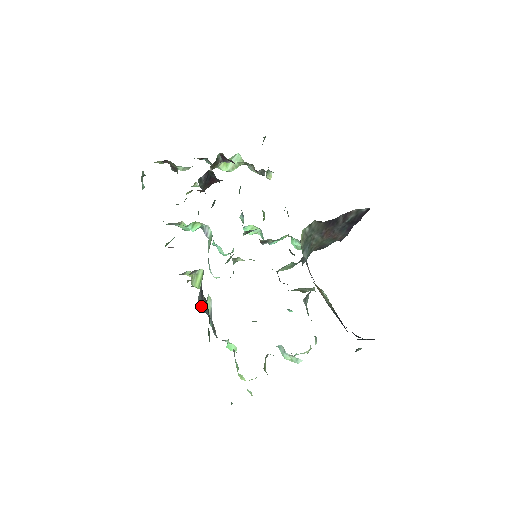
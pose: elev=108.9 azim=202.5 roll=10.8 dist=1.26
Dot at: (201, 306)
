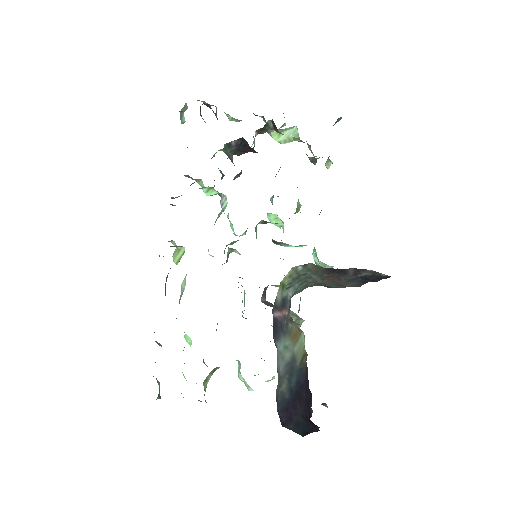
Dot at: (165, 287)
